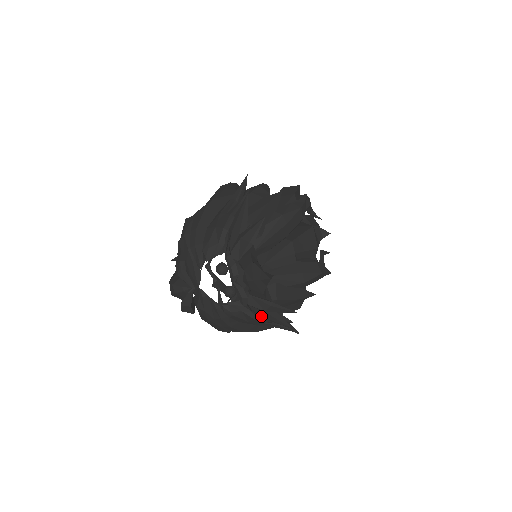
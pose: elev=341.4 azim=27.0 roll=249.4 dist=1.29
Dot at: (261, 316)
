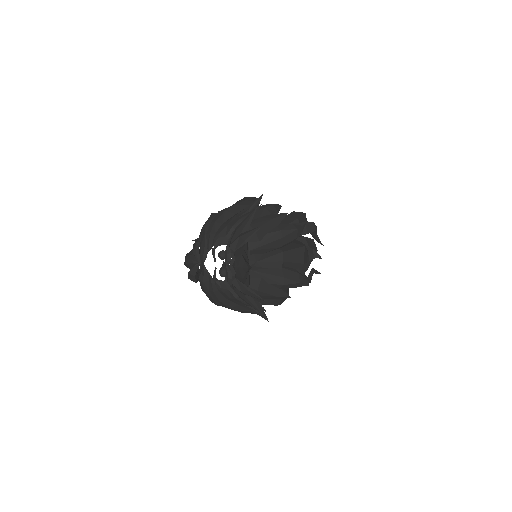
Dot at: (240, 297)
